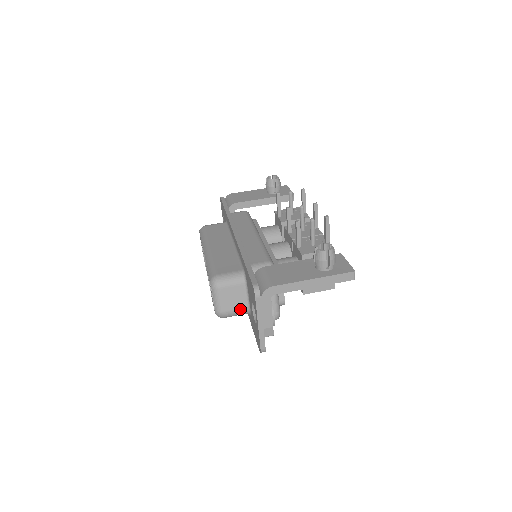
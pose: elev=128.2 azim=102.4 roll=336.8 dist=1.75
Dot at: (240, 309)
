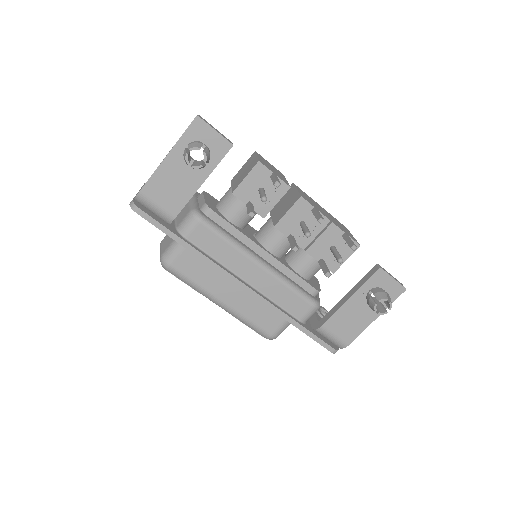
Dot at: occluded
